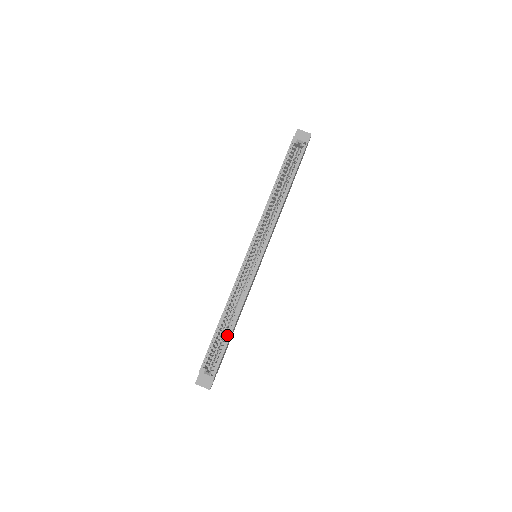
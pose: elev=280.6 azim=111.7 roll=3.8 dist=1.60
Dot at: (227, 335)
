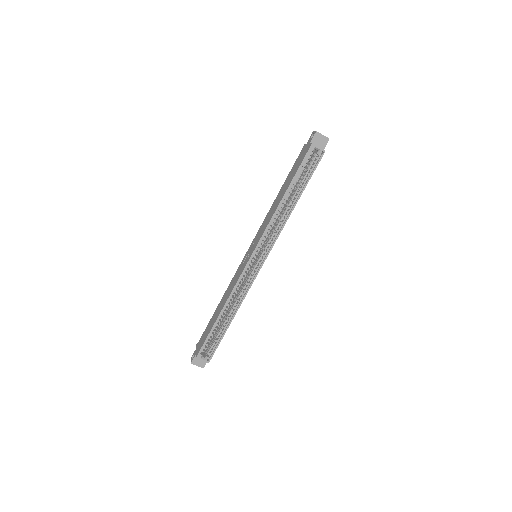
Dot at: (224, 328)
